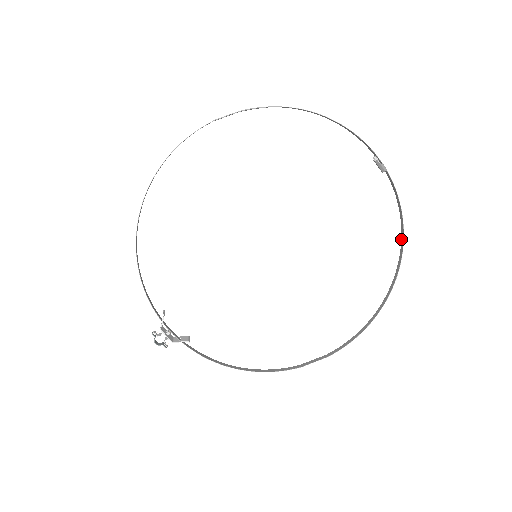
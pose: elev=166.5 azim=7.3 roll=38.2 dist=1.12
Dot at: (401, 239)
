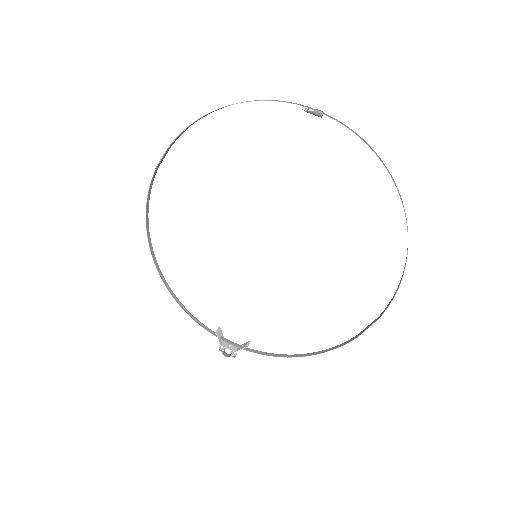
Dot at: (387, 170)
